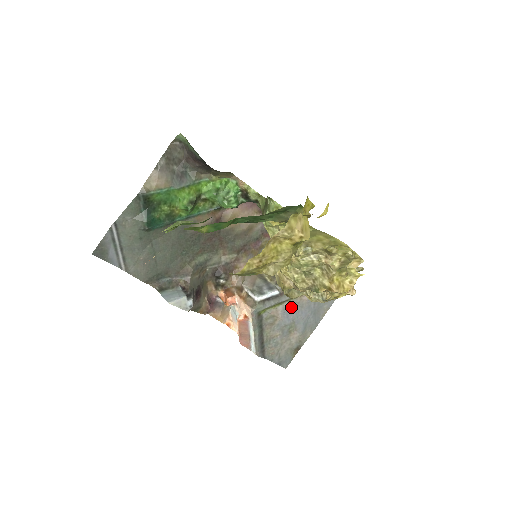
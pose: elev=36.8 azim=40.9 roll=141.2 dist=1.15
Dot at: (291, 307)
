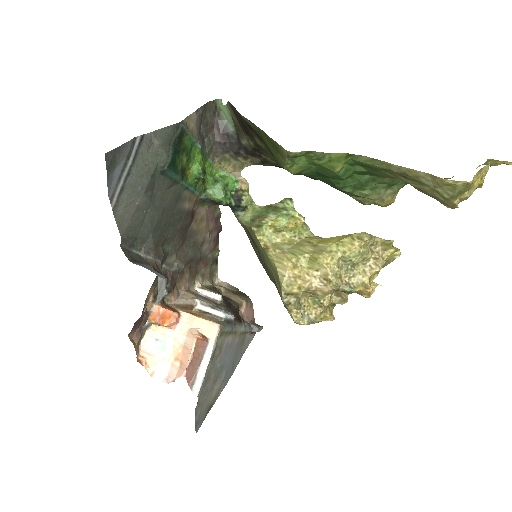
Dot at: (230, 344)
